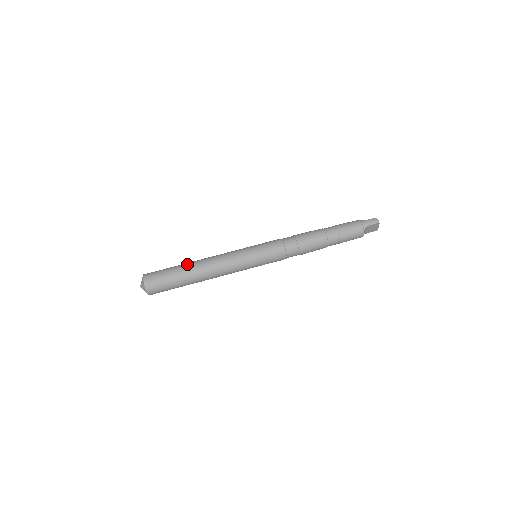
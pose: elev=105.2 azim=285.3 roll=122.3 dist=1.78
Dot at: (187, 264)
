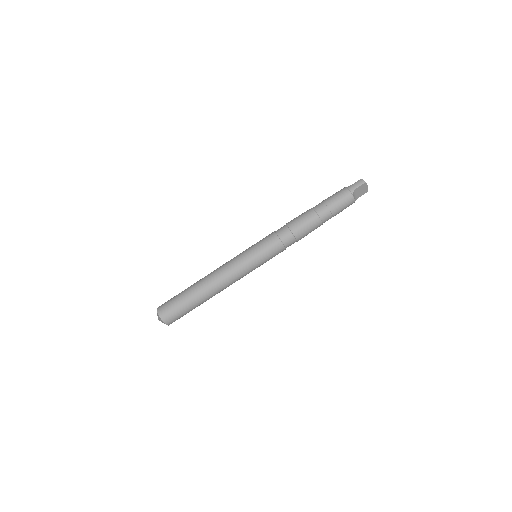
Dot at: (193, 285)
